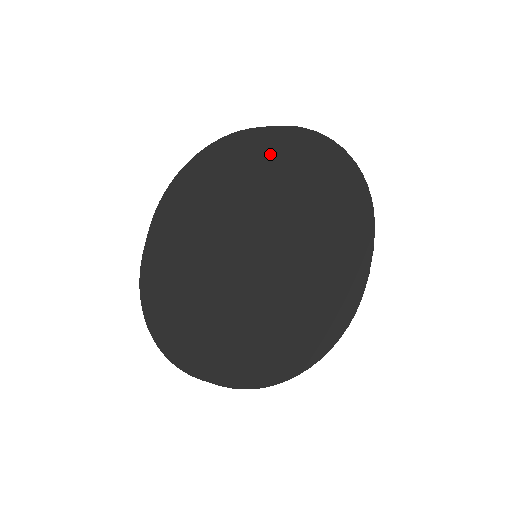
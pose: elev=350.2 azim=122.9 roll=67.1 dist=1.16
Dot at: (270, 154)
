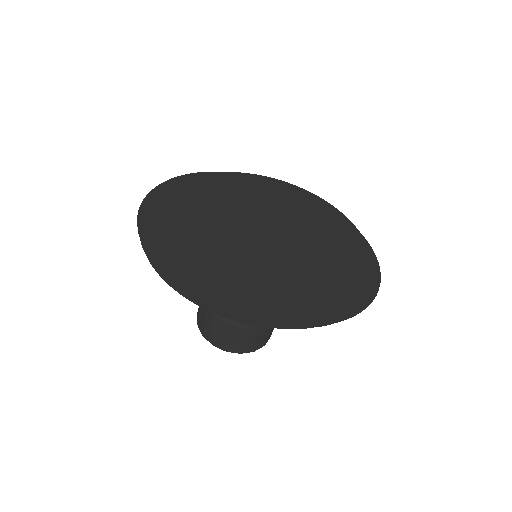
Dot at: (241, 185)
